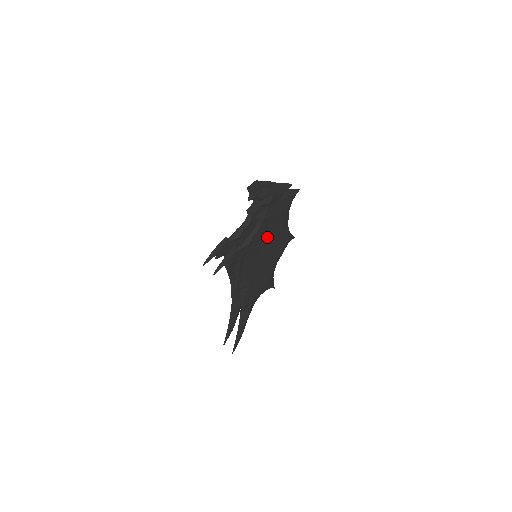
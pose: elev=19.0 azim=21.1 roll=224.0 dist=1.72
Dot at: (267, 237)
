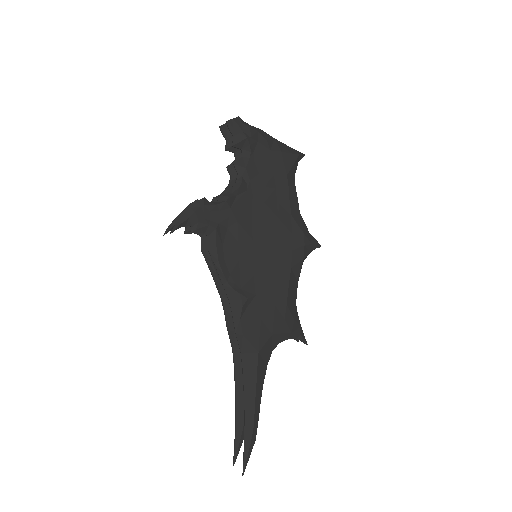
Dot at: (262, 212)
